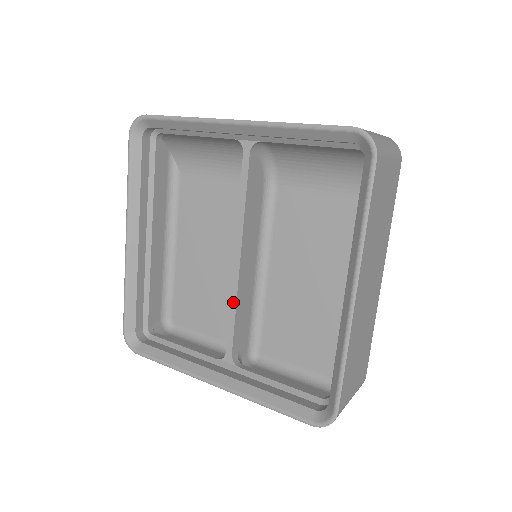
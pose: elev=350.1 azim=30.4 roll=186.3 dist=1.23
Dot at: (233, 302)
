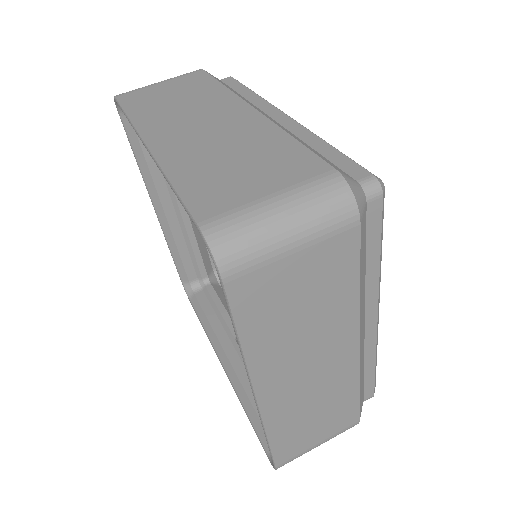
Dot at: occluded
